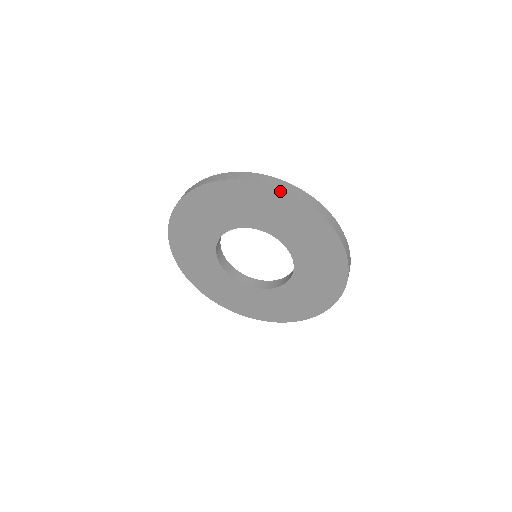
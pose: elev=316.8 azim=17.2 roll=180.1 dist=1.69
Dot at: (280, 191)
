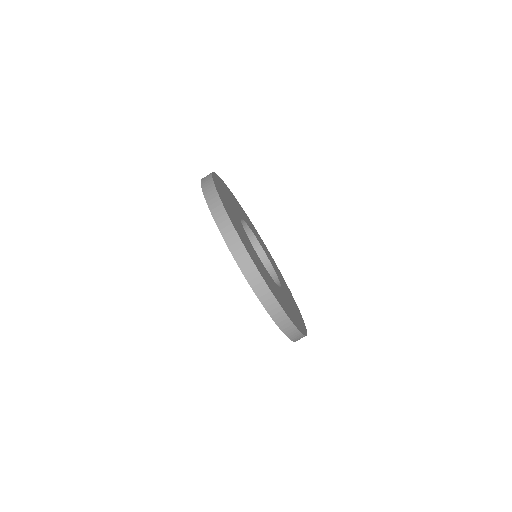
Dot at: (285, 334)
